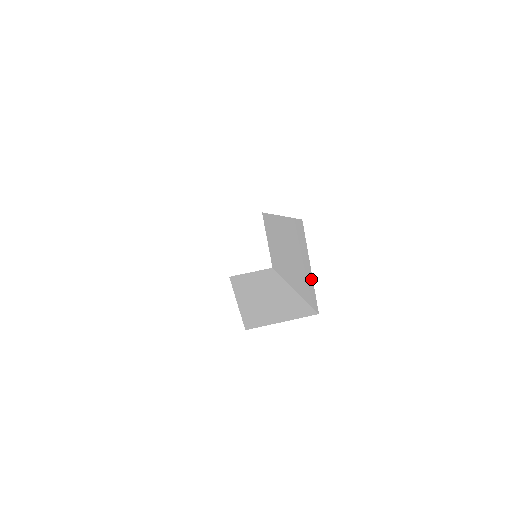
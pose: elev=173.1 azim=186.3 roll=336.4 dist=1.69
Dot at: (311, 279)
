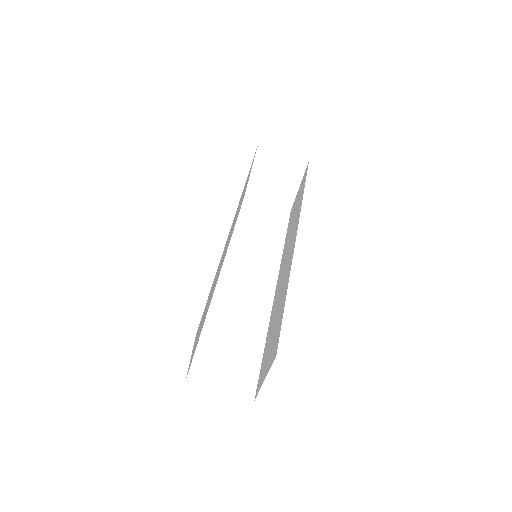
Dot at: (262, 380)
